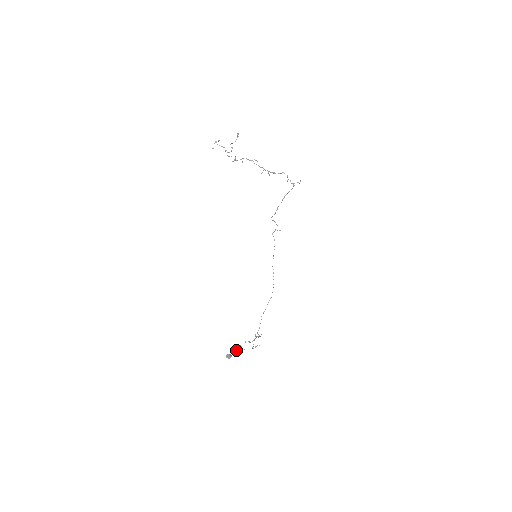
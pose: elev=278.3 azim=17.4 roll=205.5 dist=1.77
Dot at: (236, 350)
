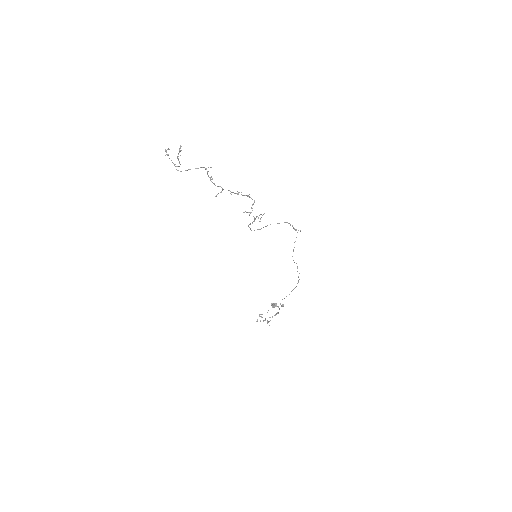
Dot at: (280, 304)
